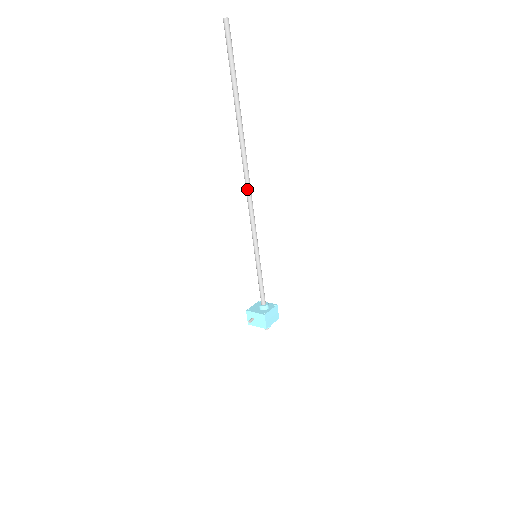
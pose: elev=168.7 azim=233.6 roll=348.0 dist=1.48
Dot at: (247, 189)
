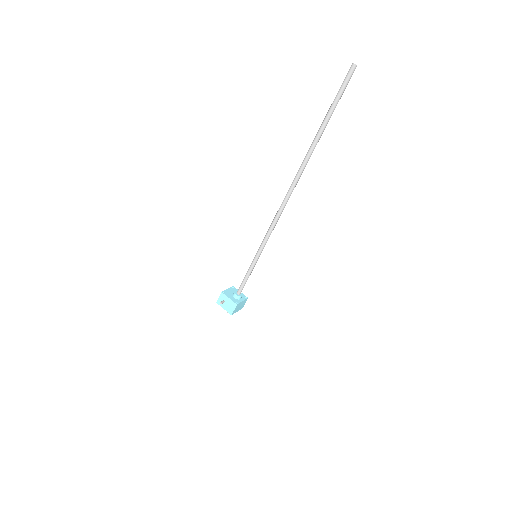
Dot at: (283, 204)
